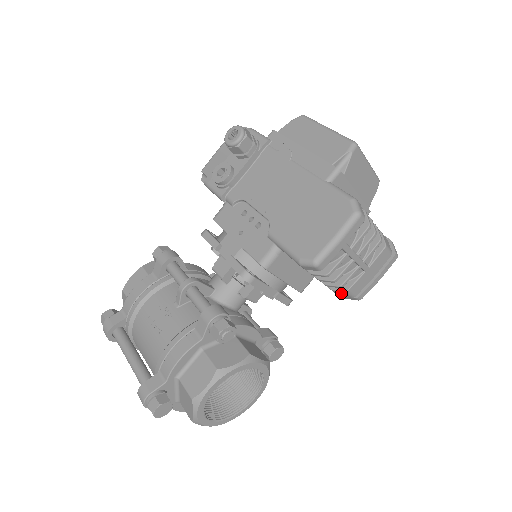
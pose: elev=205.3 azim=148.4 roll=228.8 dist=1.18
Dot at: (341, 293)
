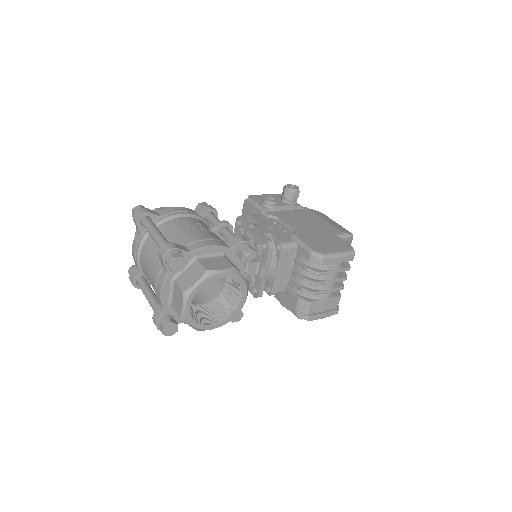
Dot at: (303, 304)
